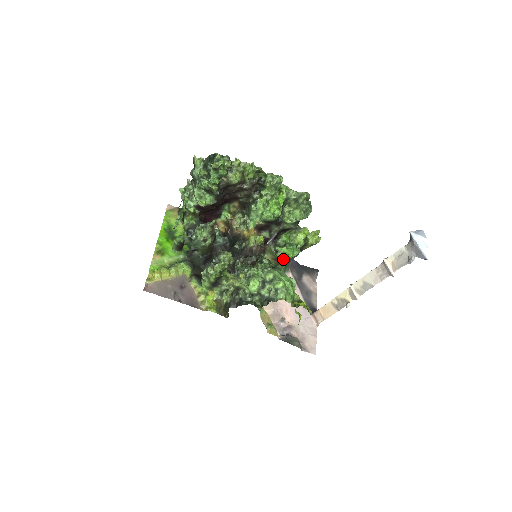
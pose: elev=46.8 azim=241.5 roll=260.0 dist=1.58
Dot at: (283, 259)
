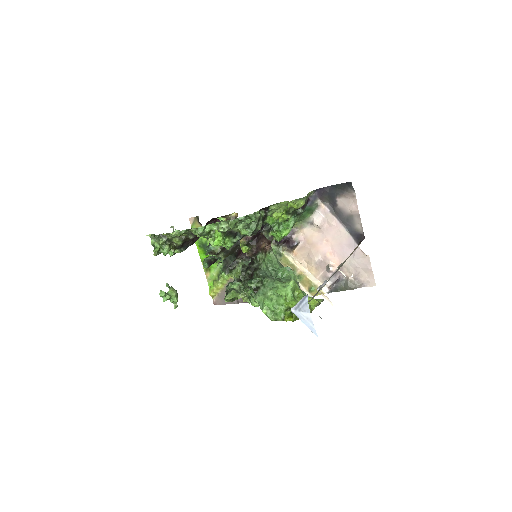
Dot at: occluded
